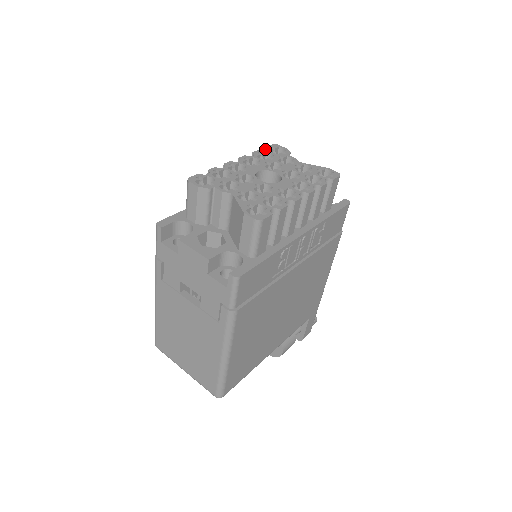
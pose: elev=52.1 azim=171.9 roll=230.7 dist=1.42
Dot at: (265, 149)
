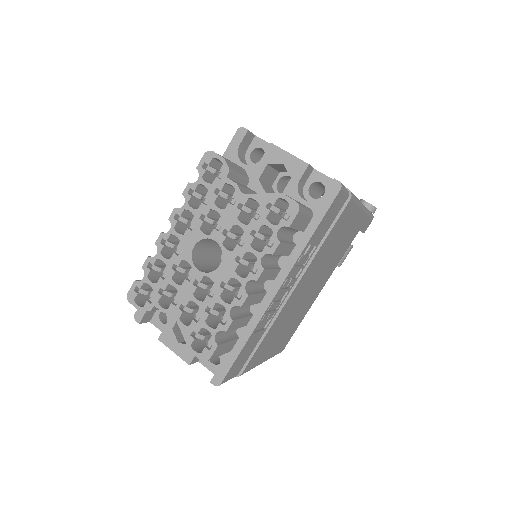
Dot at: occluded
